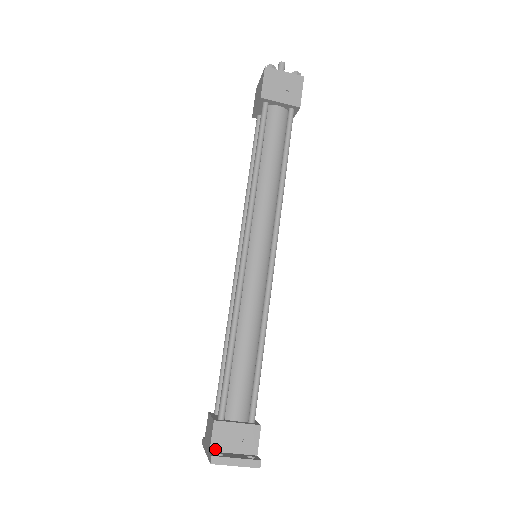
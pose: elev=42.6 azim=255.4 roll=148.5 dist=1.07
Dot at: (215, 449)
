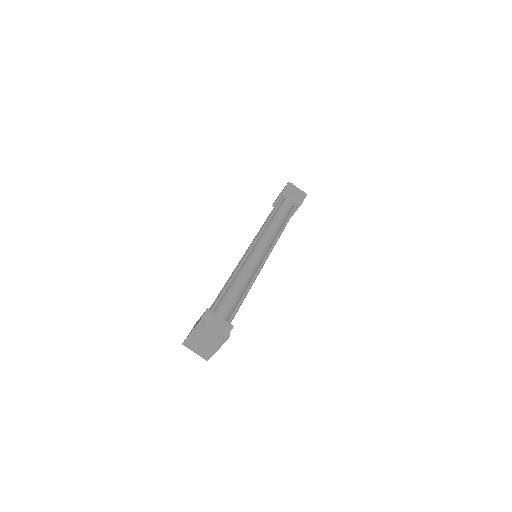
Dot at: occluded
